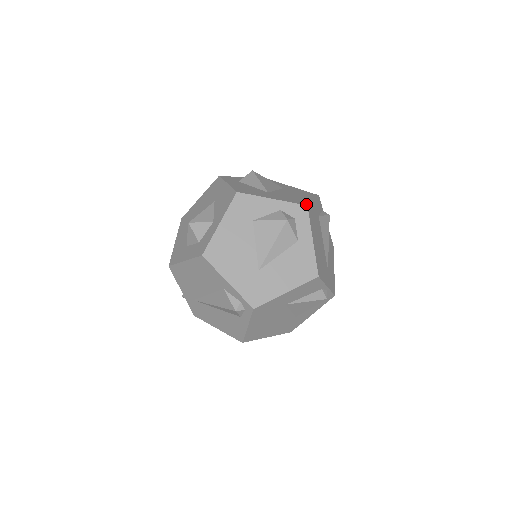
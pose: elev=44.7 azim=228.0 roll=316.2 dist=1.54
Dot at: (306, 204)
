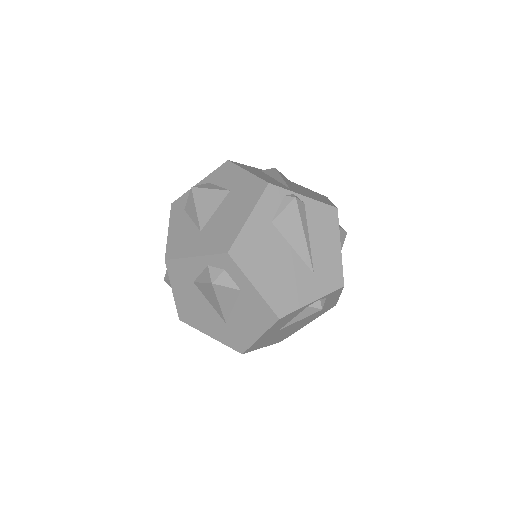
Dot at: (228, 249)
